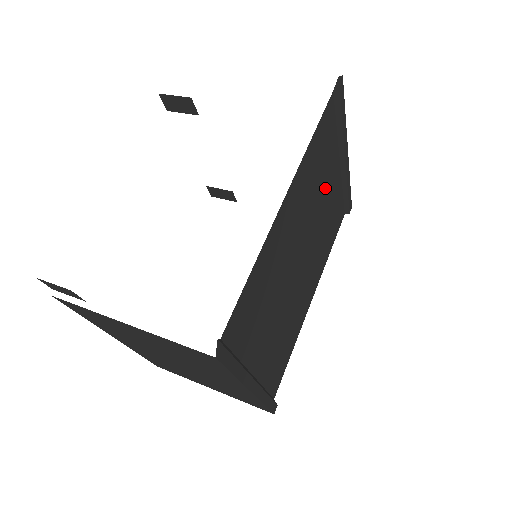
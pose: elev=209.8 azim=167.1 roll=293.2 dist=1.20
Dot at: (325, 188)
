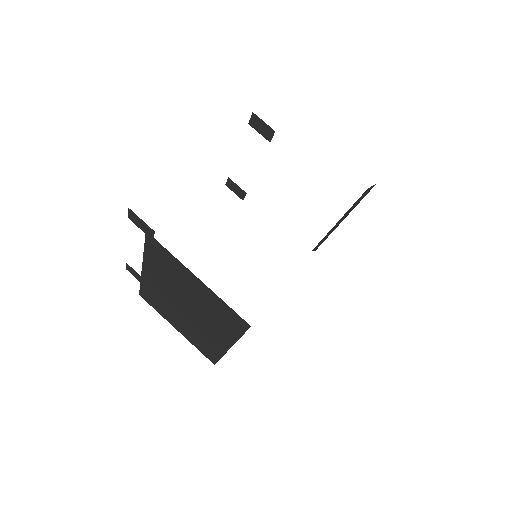
Dot at: occluded
